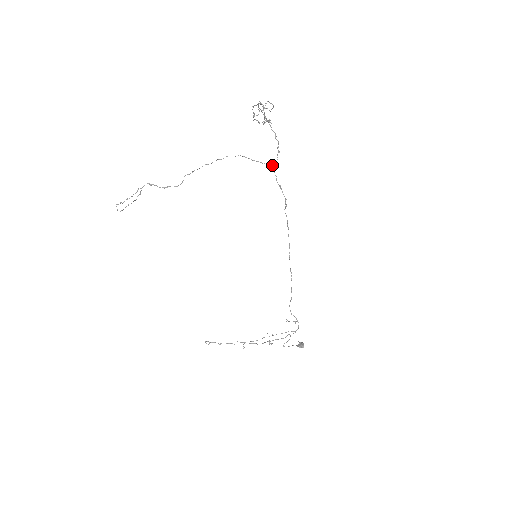
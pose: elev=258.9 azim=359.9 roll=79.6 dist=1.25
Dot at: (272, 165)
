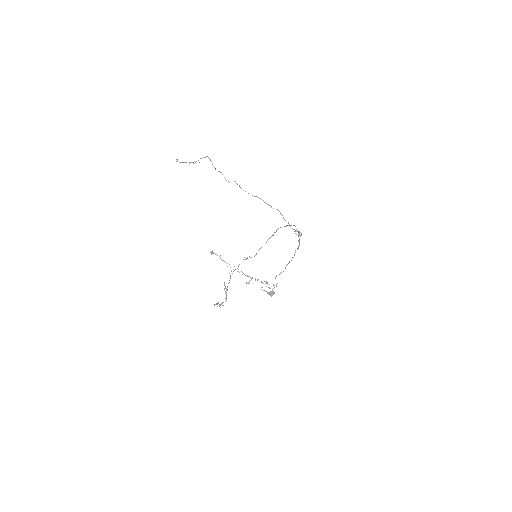
Dot at: (297, 231)
